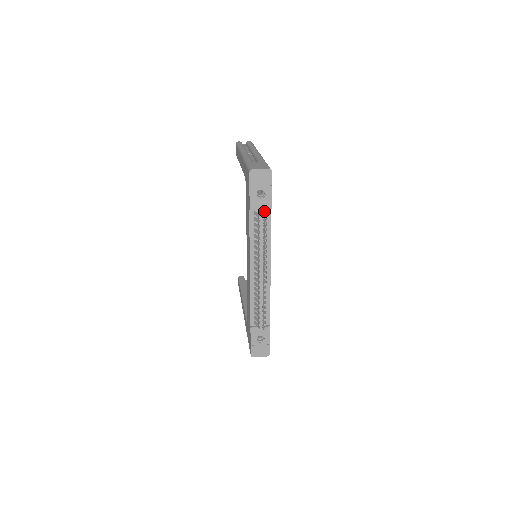
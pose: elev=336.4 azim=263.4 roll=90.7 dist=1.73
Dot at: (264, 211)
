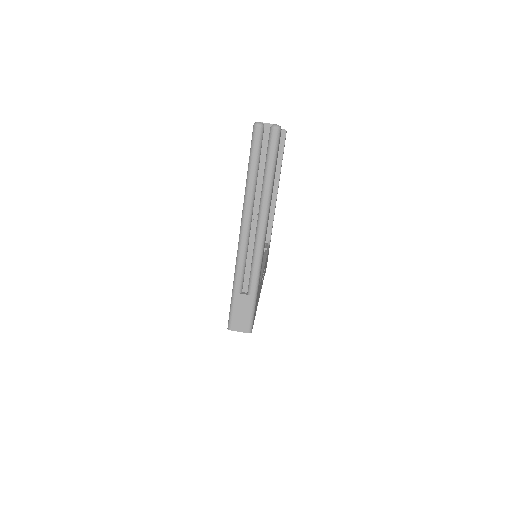
Dot at: occluded
